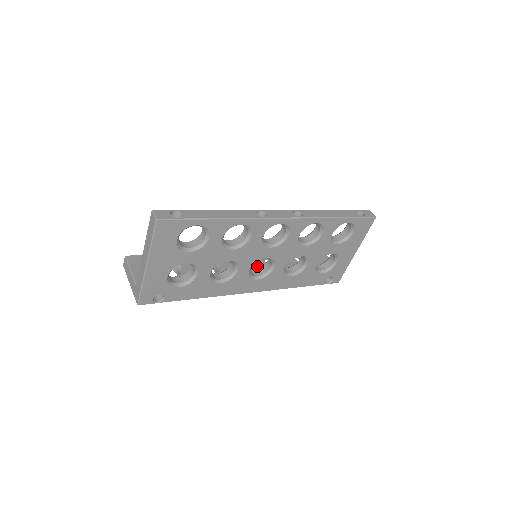
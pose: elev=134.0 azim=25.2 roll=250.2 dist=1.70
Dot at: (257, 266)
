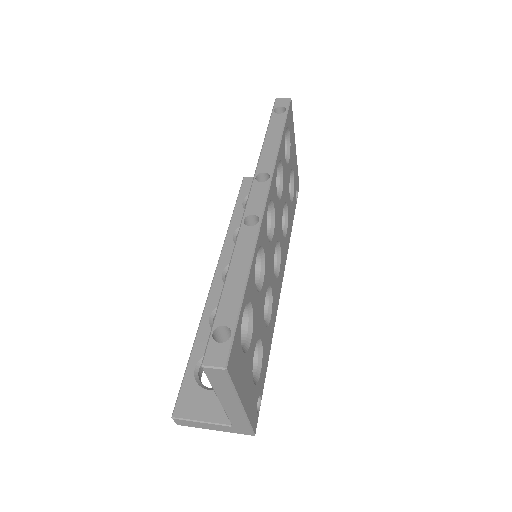
Dot at: occluded
